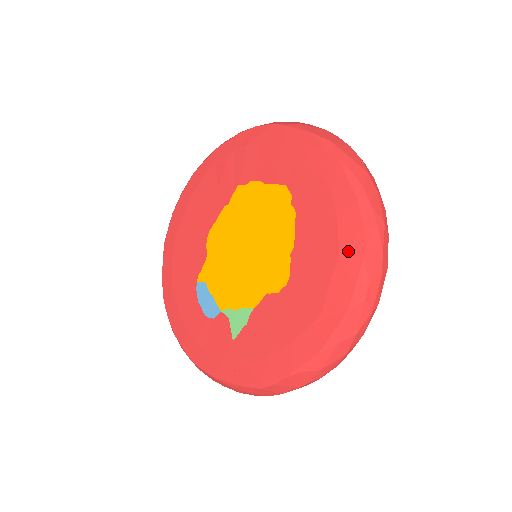
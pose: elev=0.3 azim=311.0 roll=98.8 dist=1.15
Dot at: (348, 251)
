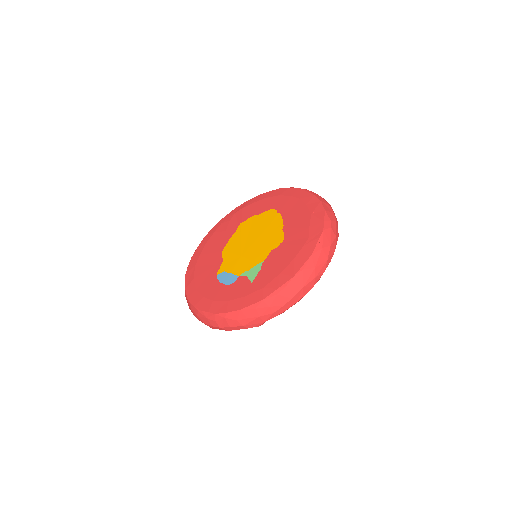
Dot at: (316, 211)
